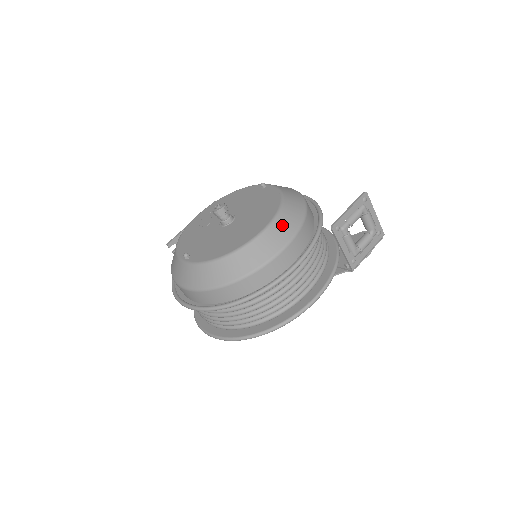
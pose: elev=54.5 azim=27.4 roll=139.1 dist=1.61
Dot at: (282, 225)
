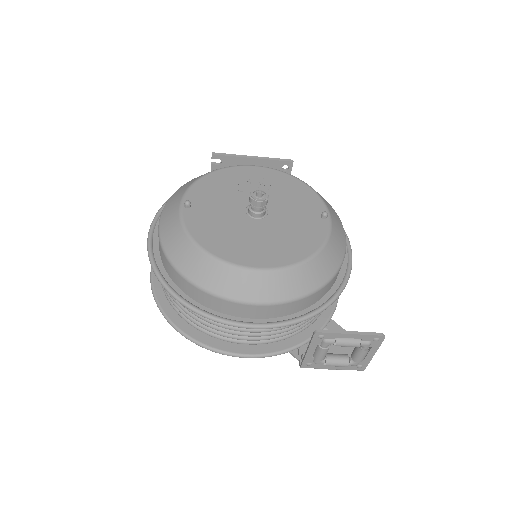
Dot at: (279, 282)
